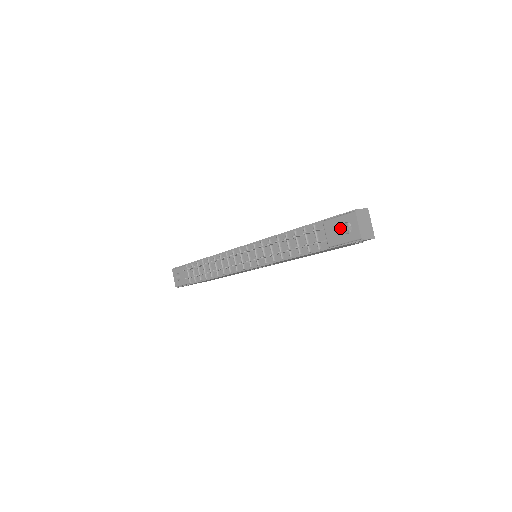
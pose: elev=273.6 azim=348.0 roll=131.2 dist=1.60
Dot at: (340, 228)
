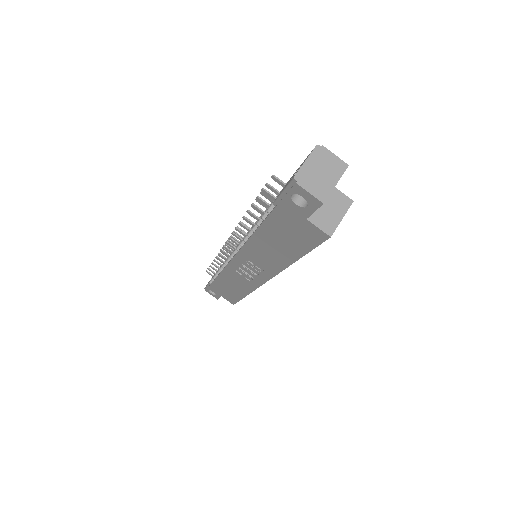
Dot at: (294, 174)
